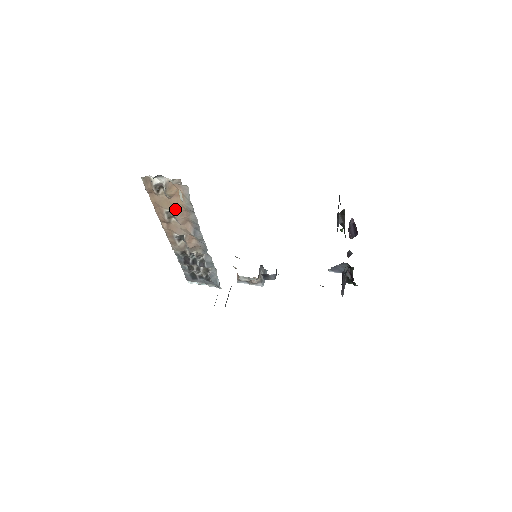
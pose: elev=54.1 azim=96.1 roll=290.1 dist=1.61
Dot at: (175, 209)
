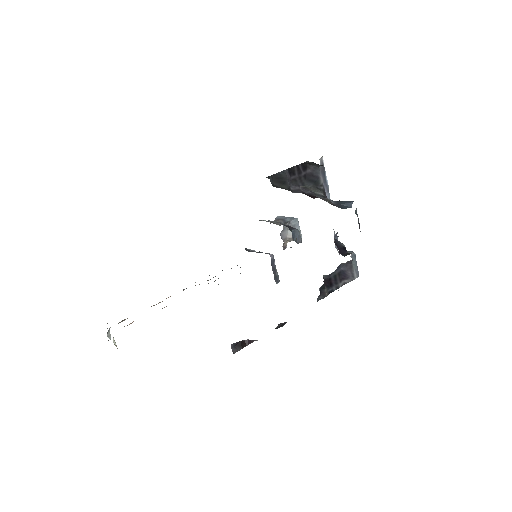
Dot at: occluded
